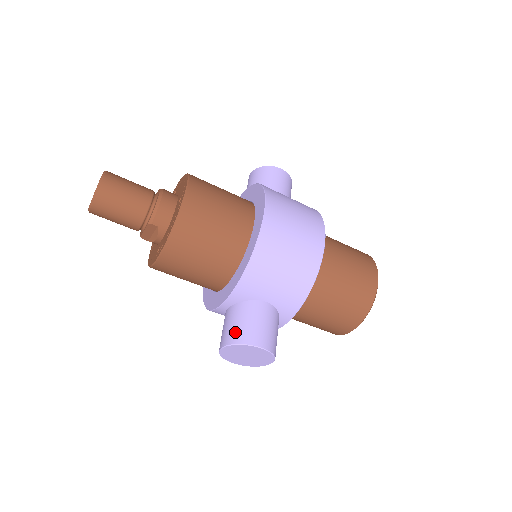
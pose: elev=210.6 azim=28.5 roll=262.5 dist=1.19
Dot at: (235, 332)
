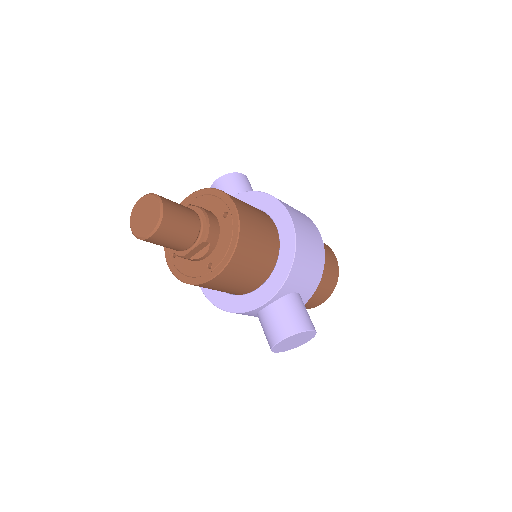
Dot at: (291, 324)
